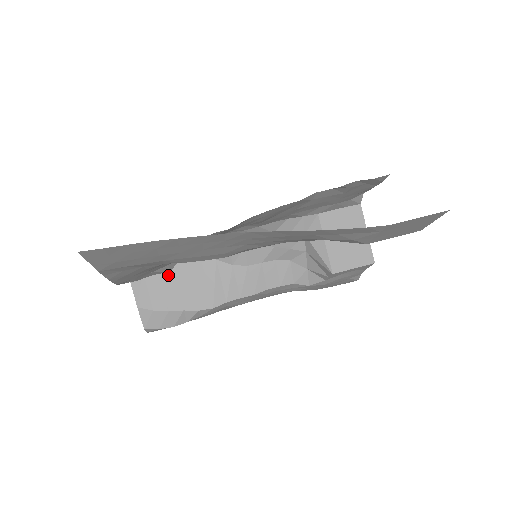
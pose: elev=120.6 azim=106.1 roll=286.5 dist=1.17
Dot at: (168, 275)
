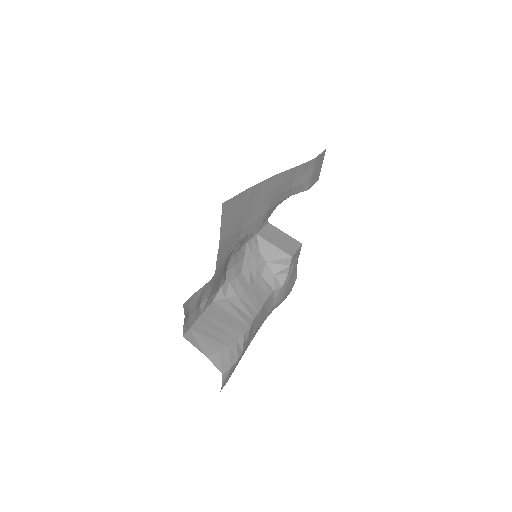
Dot at: (207, 324)
